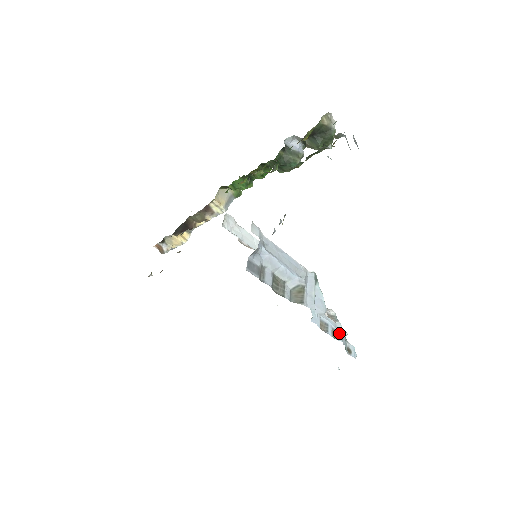
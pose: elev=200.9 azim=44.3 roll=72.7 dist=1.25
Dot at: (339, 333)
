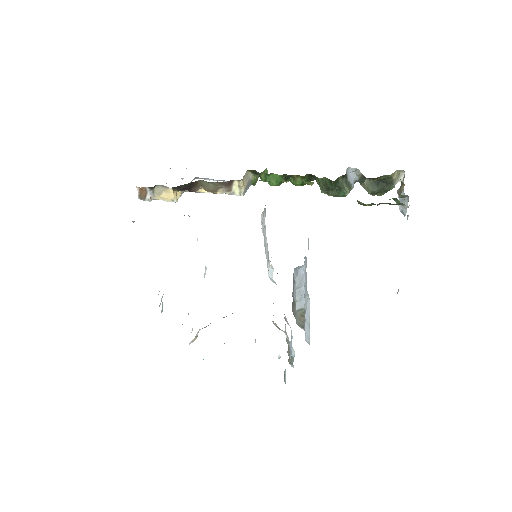
Dot at: (293, 359)
